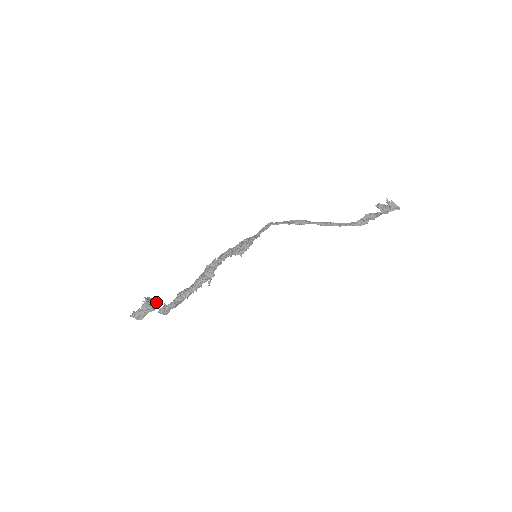
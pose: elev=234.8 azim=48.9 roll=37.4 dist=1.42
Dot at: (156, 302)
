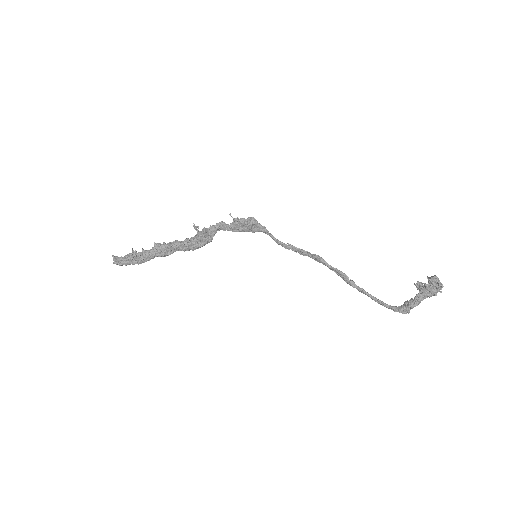
Dot at: occluded
